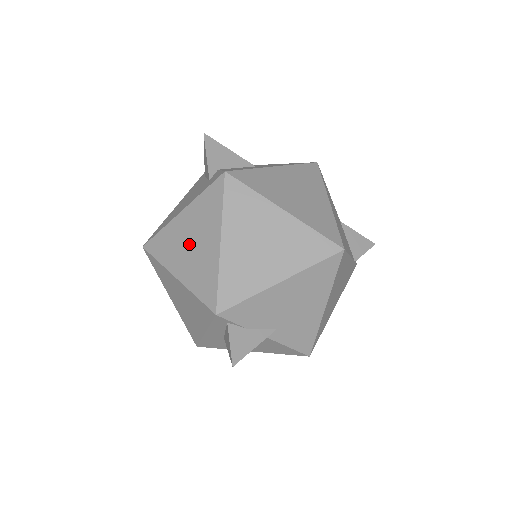
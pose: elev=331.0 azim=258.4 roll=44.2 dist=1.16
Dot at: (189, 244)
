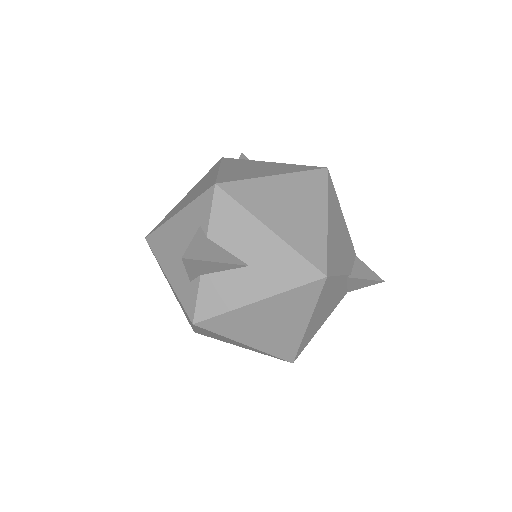
Dot at: occluded
